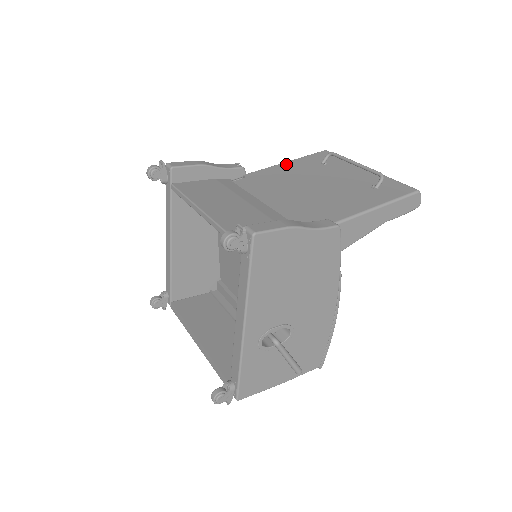
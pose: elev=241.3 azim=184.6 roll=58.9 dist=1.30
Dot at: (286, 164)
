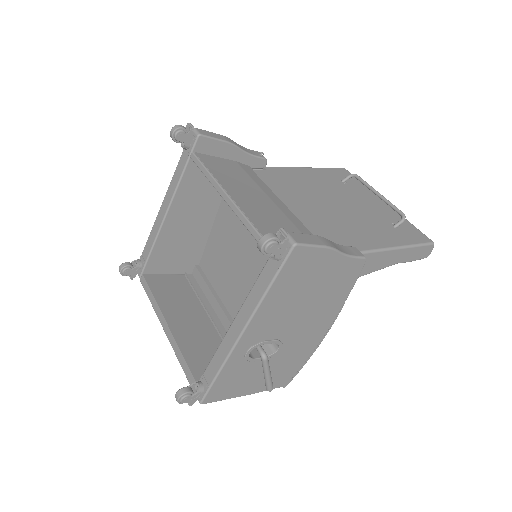
Dot at: (307, 170)
